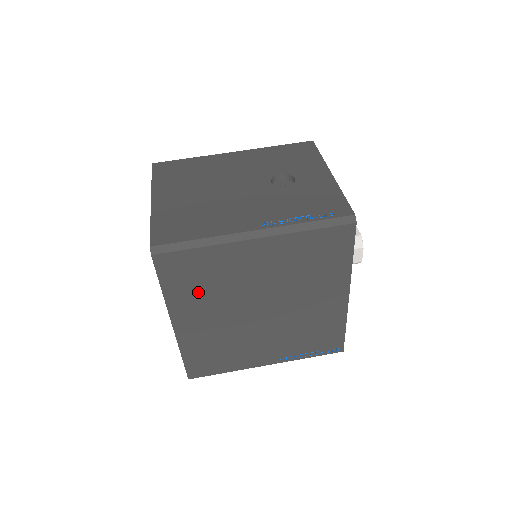
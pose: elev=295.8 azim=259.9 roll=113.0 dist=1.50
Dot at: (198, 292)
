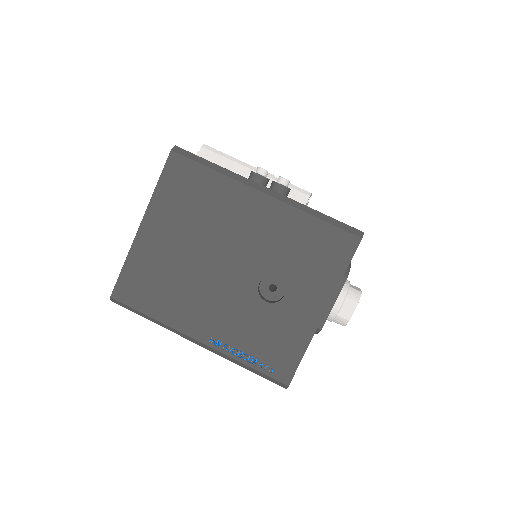
Dot at: occluded
